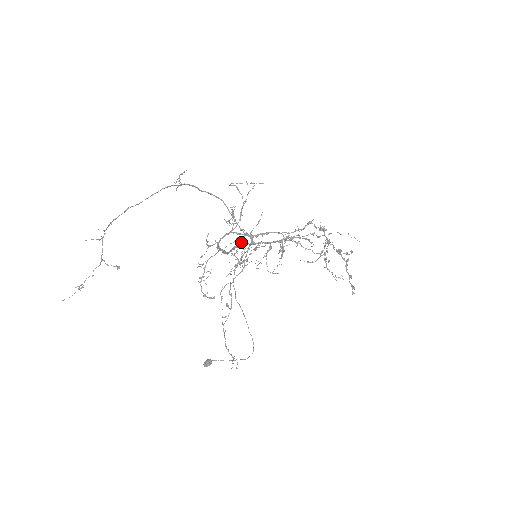
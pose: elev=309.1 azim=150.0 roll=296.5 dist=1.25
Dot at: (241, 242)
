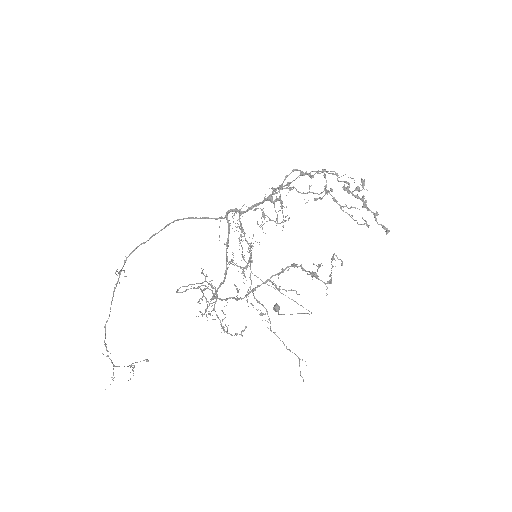
Dot at: (229, 232)
